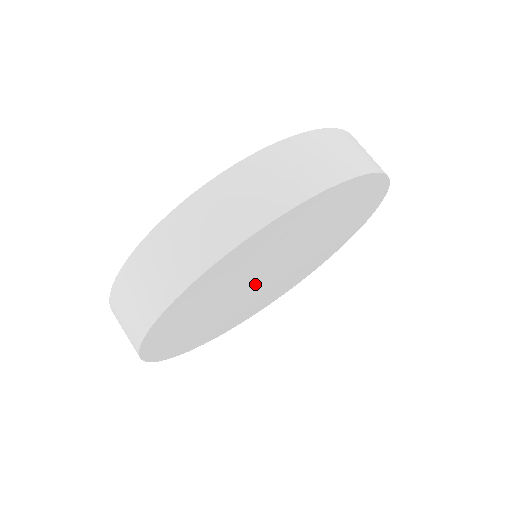
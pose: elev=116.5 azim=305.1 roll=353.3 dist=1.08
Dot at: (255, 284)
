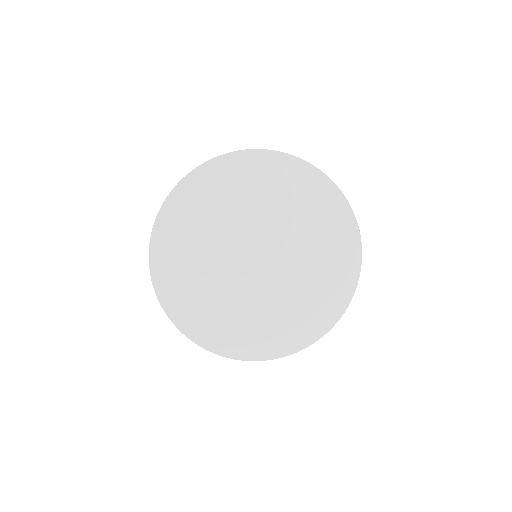
Dot at: (241, 249)
